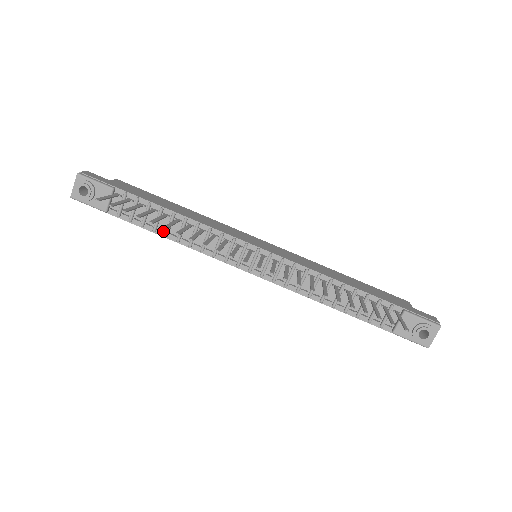
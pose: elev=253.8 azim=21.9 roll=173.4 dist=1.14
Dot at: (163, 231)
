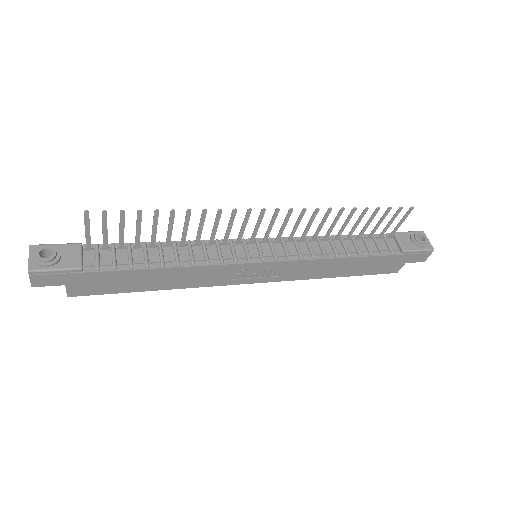
Dot at: (157, 263)
